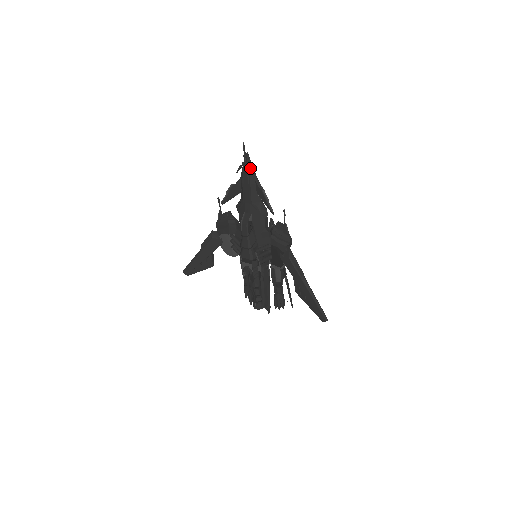
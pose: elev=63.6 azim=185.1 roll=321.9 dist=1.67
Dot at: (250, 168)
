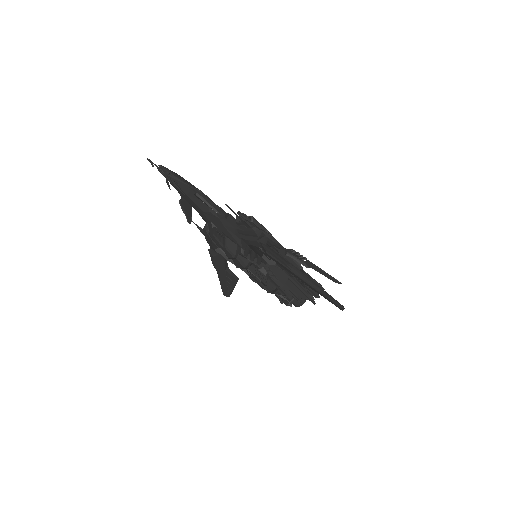
Dot at: (172, 179)
